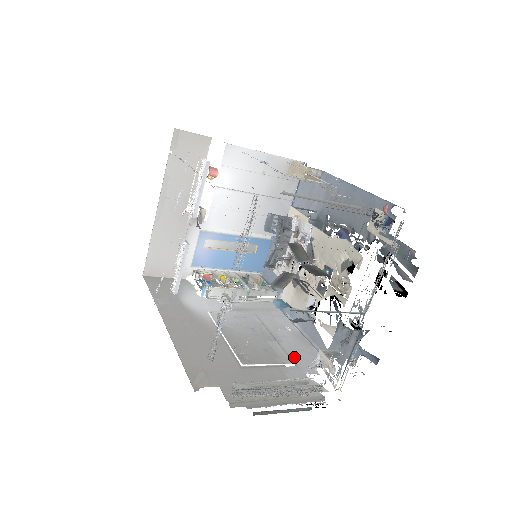
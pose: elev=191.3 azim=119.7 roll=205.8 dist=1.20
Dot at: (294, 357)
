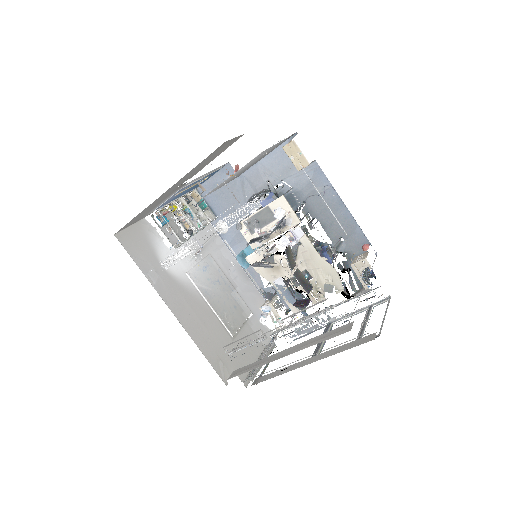
Dot at: (248, 303)
